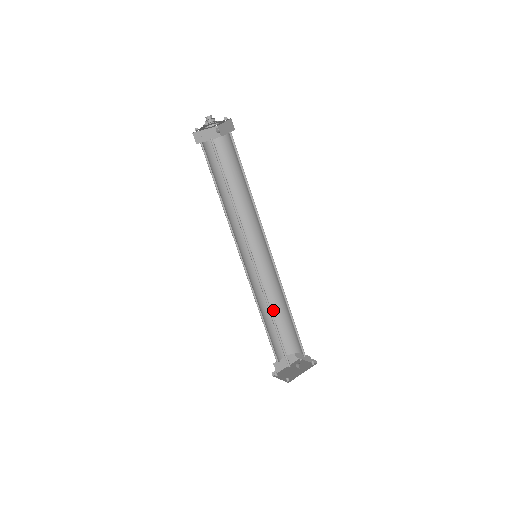
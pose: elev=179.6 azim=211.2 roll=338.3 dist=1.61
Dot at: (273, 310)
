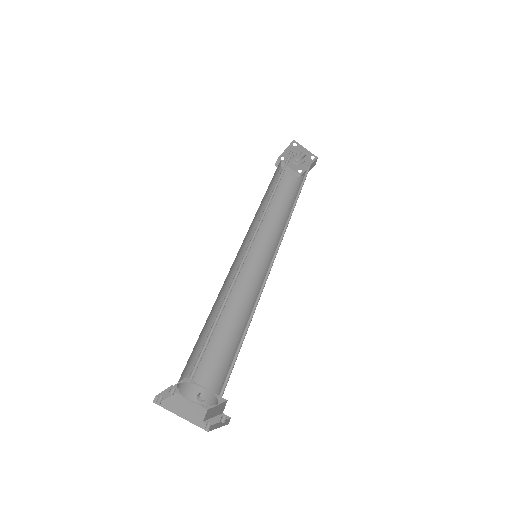
Dot at: (226, 333)
